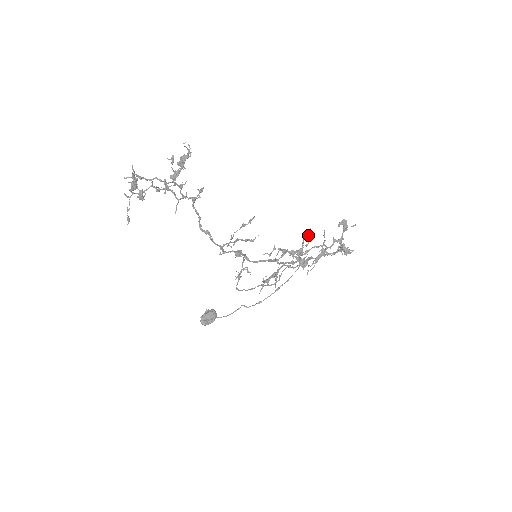
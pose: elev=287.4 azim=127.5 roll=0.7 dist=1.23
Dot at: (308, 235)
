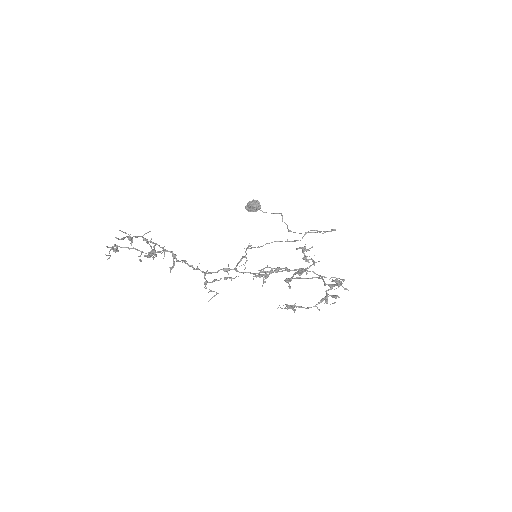
Dot at: (299, 275)
